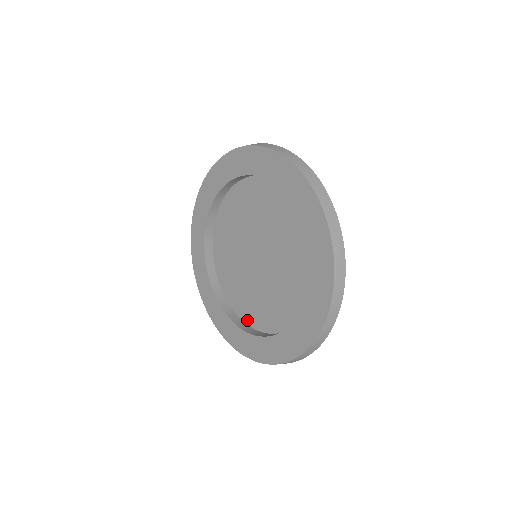
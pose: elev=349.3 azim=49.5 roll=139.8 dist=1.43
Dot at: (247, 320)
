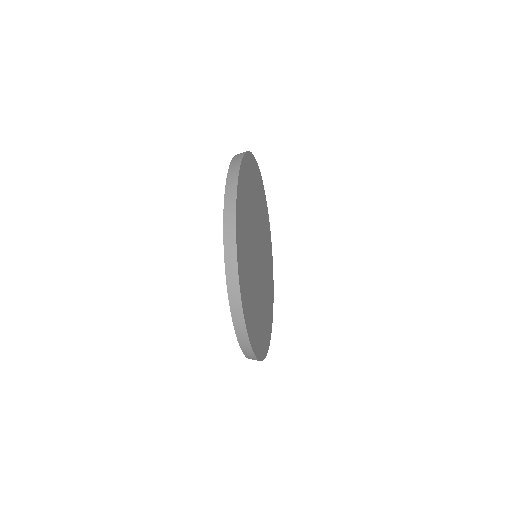
Dot at: (255, 317)
